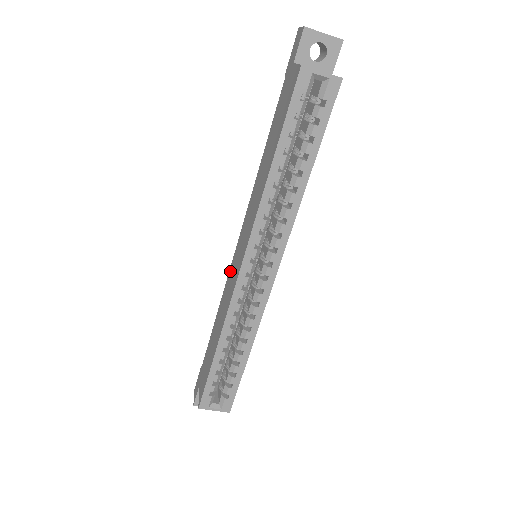
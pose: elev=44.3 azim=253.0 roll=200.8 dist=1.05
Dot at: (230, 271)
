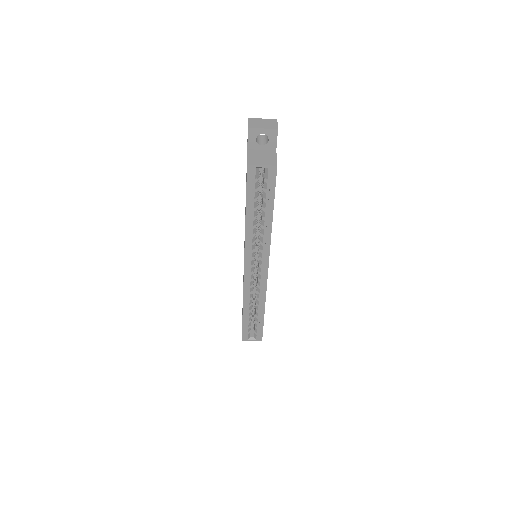
Dot at: occluded
